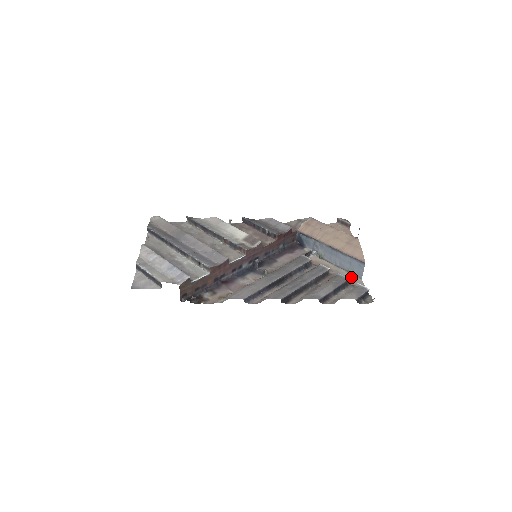
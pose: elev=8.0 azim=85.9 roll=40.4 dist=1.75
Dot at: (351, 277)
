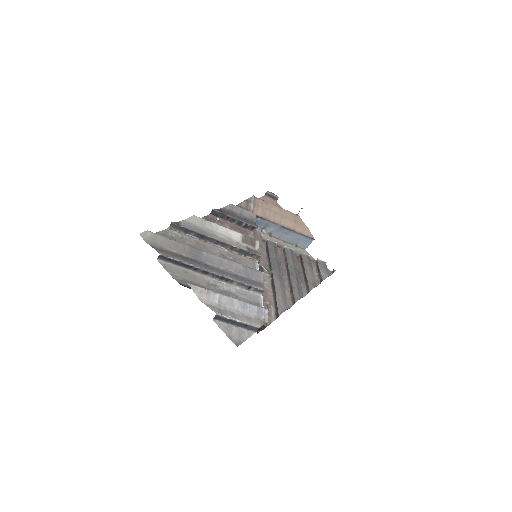
Dot at: (300, 250)
